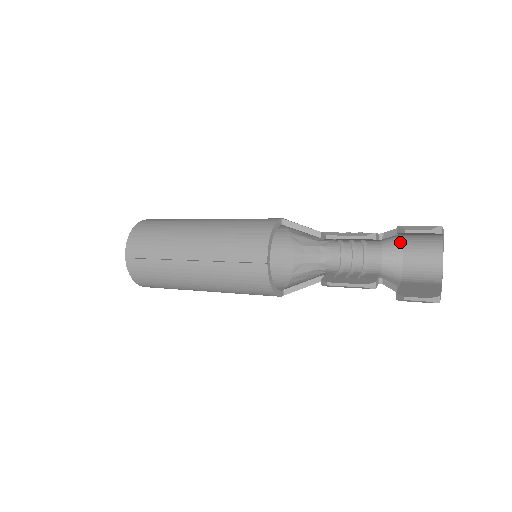
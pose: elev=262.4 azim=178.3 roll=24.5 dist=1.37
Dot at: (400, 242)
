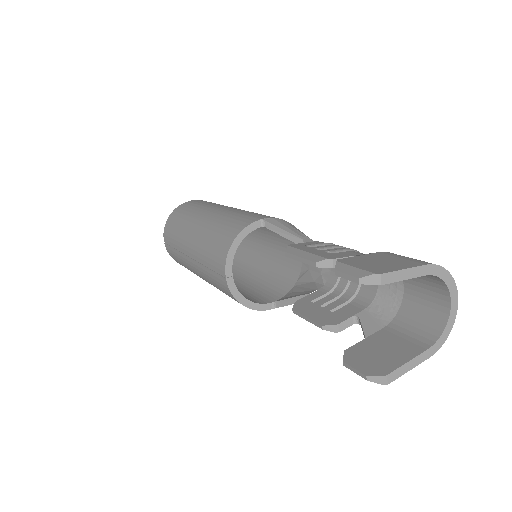
Dot at: occluded
